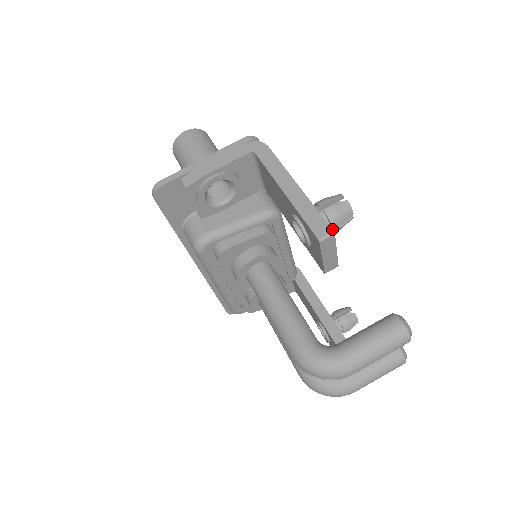
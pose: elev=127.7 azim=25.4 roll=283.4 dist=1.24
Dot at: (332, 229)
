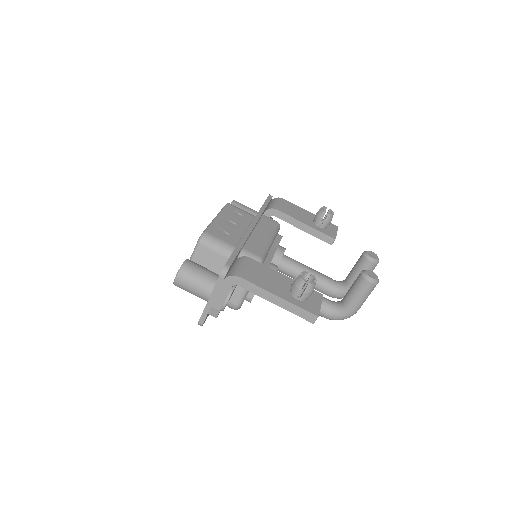
Dot at: occluded
